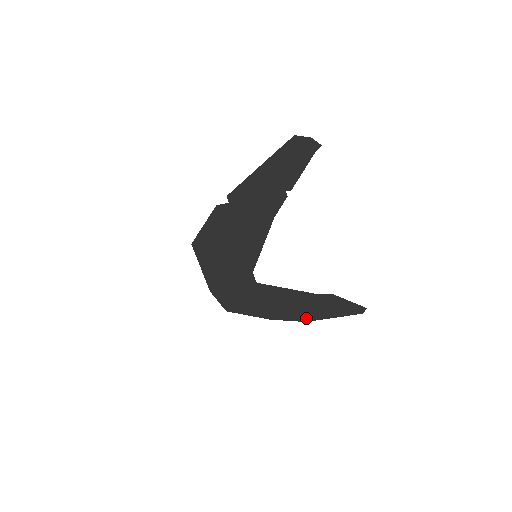
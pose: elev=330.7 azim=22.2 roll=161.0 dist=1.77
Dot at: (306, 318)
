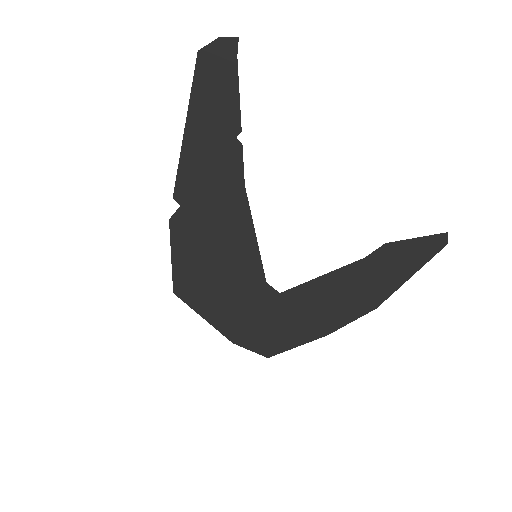
Dot at: (373, 302)
